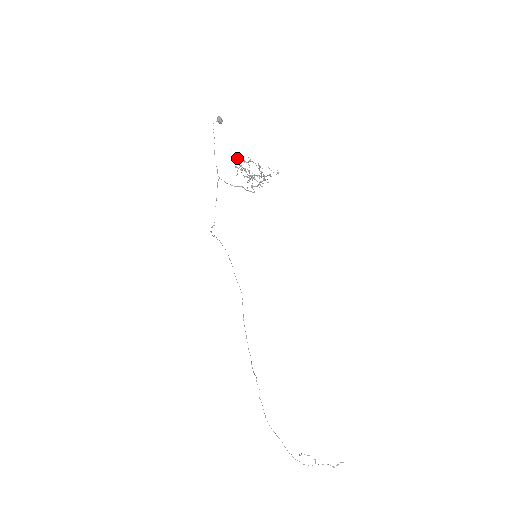
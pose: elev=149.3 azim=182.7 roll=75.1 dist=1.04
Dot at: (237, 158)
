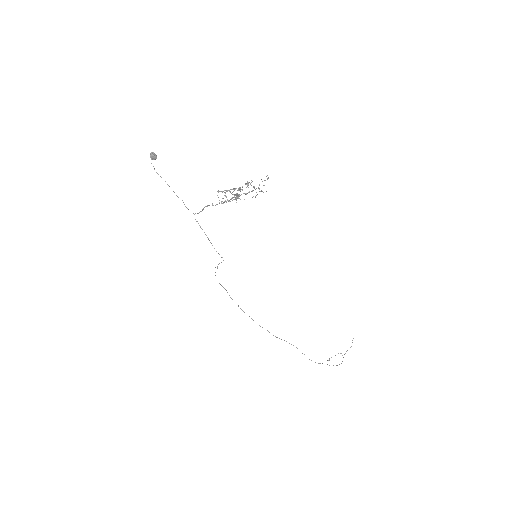
Dot at: (230, 189)
